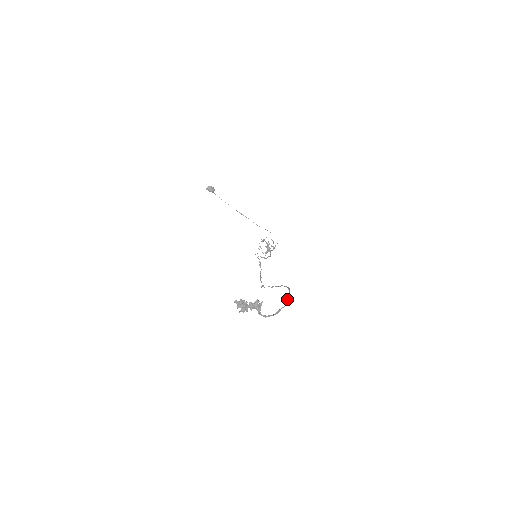
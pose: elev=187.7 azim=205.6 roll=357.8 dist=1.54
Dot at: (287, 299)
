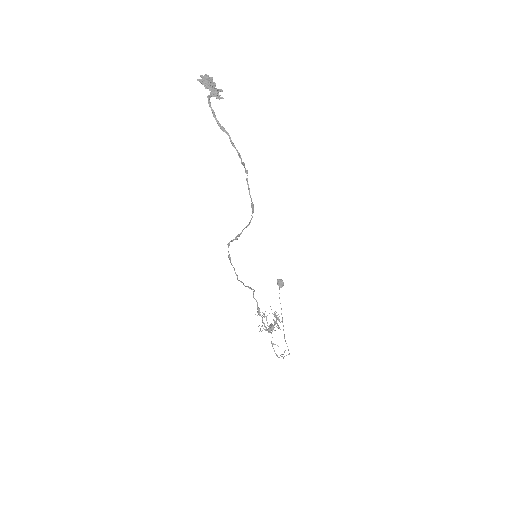
Dot at: (242, 162)
